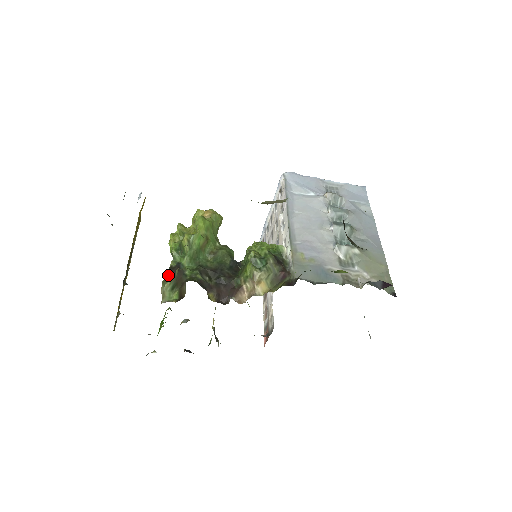
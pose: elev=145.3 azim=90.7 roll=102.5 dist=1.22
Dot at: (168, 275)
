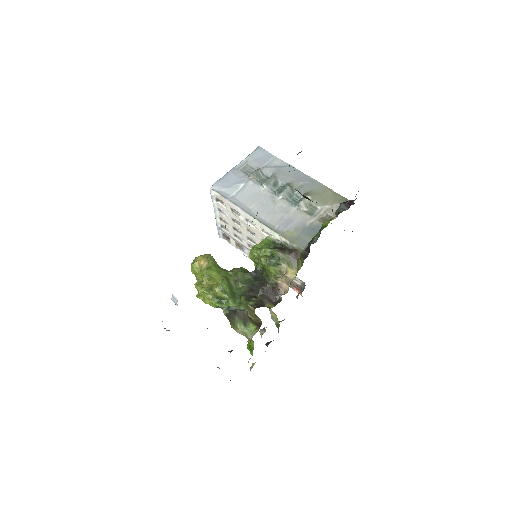
Dot at: (231, 321)
